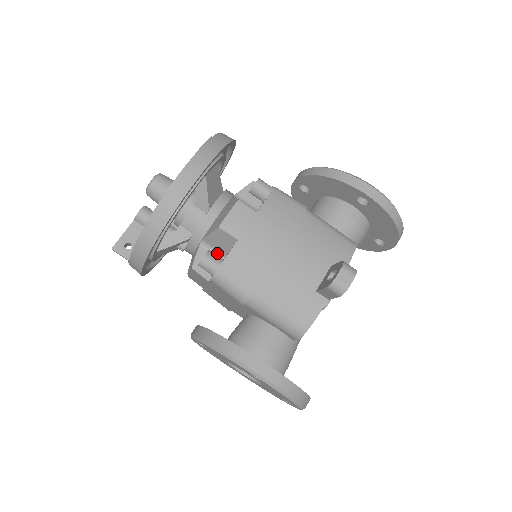
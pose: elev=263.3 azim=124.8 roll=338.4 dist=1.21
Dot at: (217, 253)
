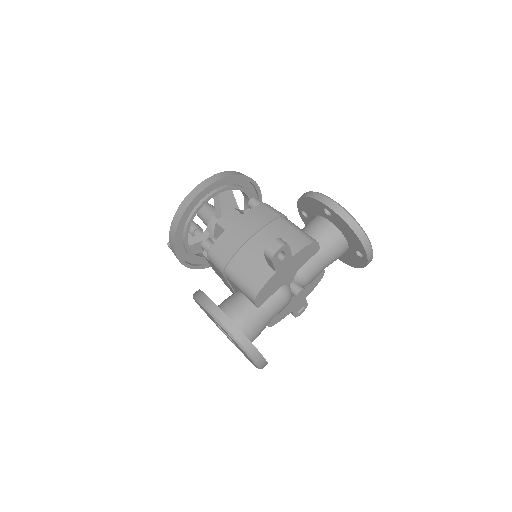
Dot at: occluded
